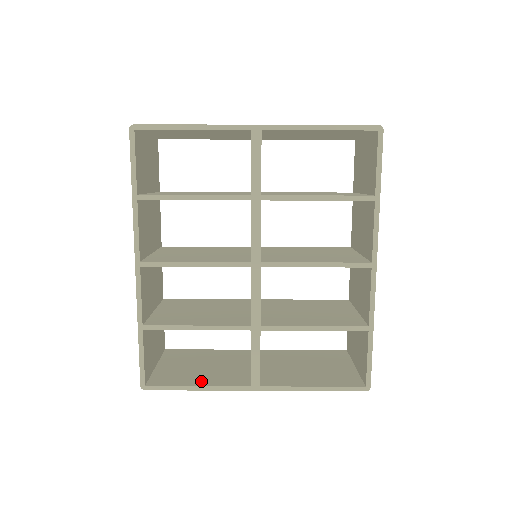
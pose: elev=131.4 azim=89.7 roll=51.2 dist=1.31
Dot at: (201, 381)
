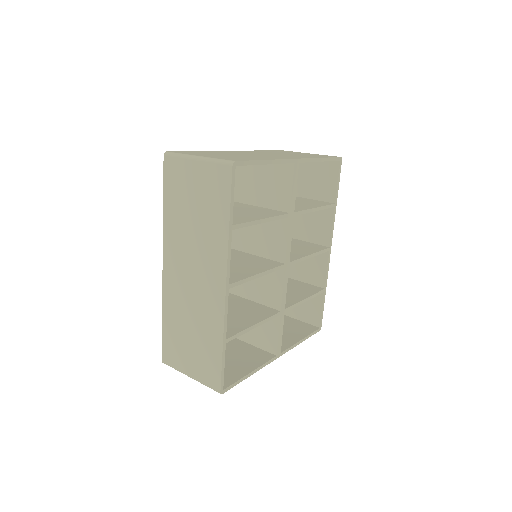
Dot at: (246, 368)
